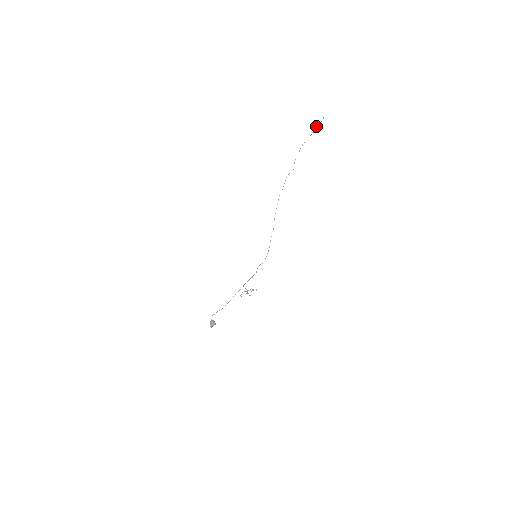
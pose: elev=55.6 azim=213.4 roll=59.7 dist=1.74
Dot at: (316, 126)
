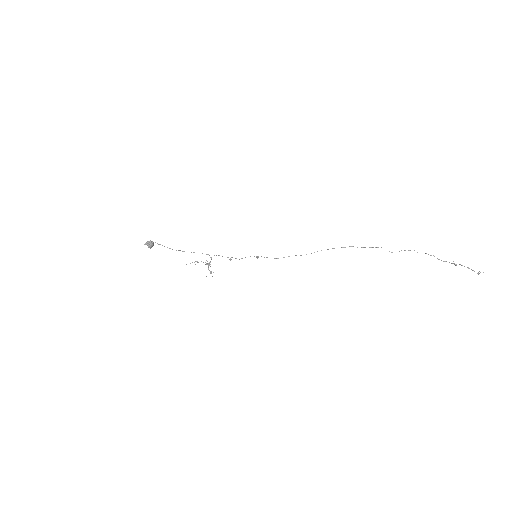
Dot at: occluded
